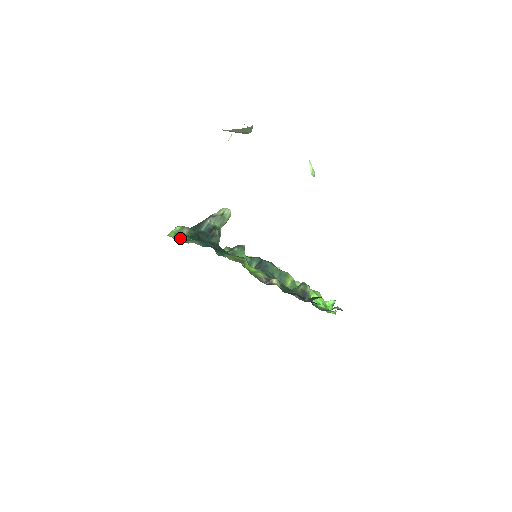
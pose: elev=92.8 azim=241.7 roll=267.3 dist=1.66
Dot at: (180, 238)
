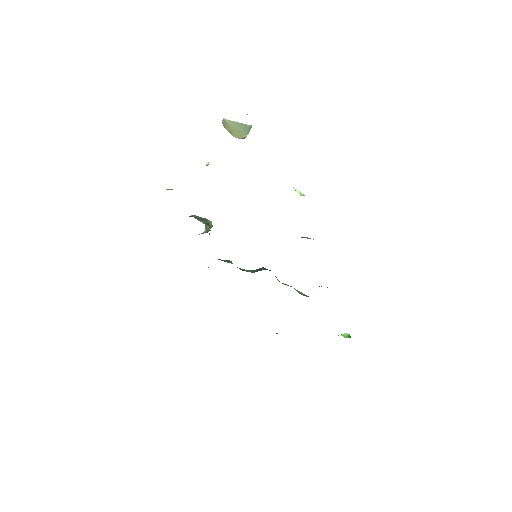
Dot at: occluded
